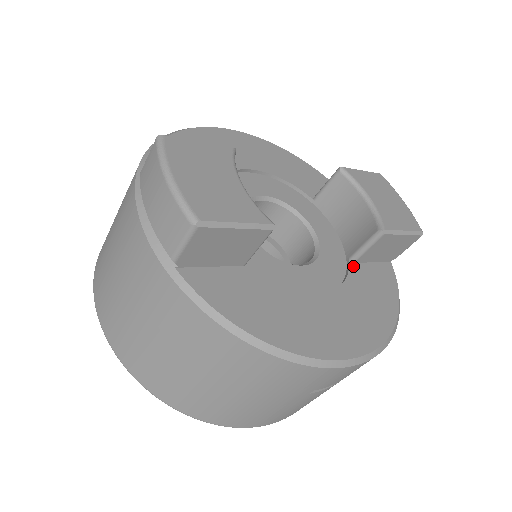
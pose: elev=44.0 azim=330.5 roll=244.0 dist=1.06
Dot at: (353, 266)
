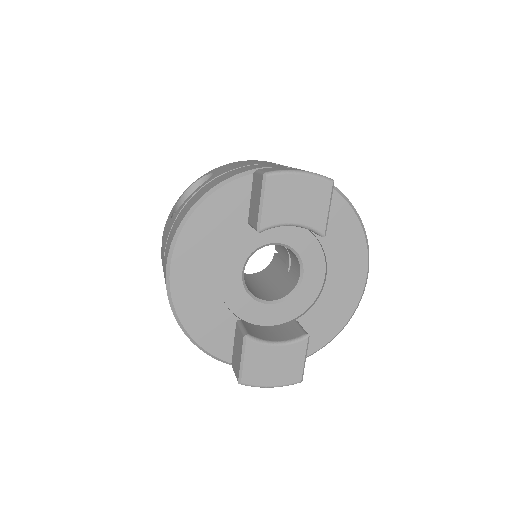
Dot at: occluded
